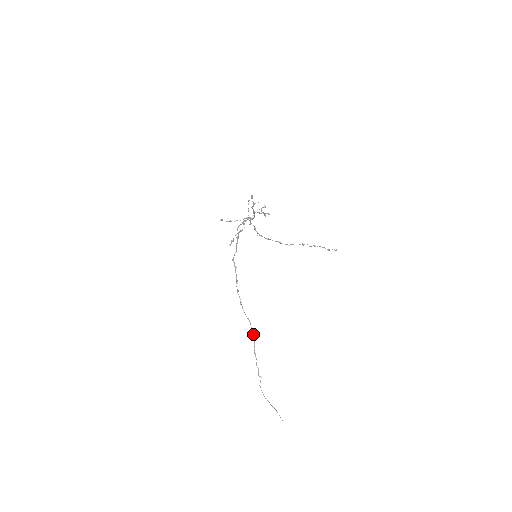
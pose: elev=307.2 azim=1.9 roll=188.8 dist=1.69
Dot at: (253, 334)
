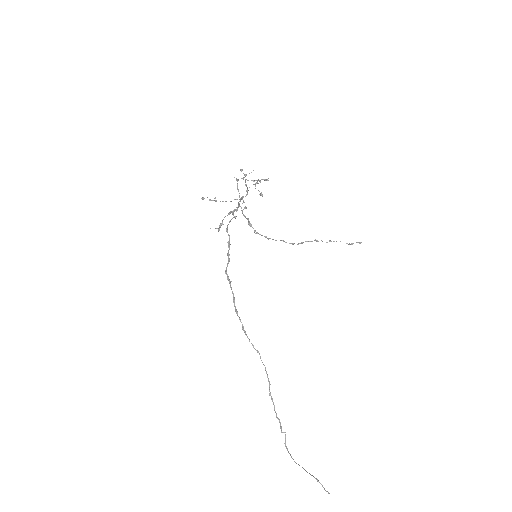
Dot at: (265, 370)
